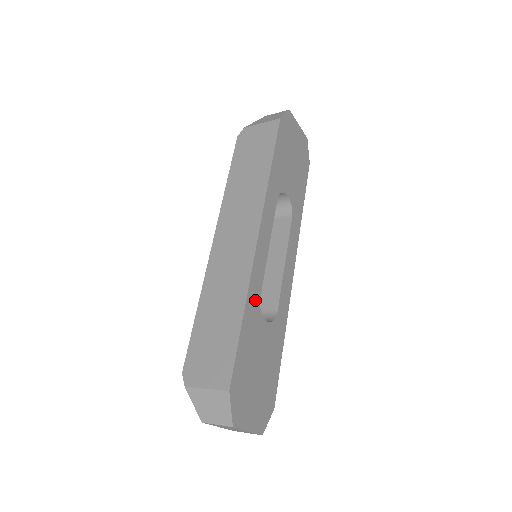
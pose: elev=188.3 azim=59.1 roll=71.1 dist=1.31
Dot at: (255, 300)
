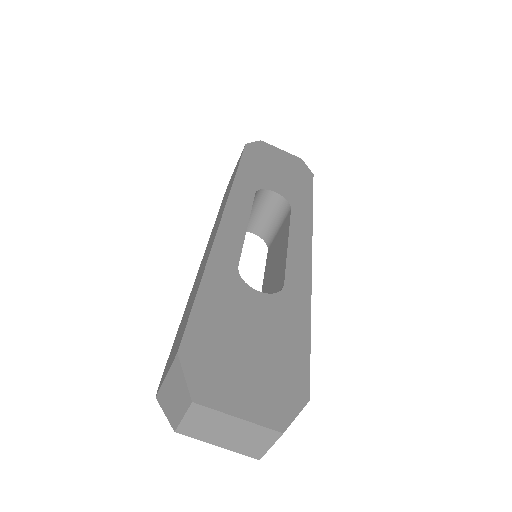
Dot at: (227, 268)
